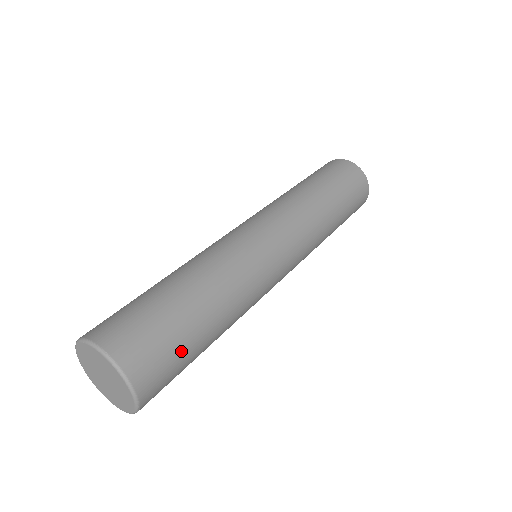
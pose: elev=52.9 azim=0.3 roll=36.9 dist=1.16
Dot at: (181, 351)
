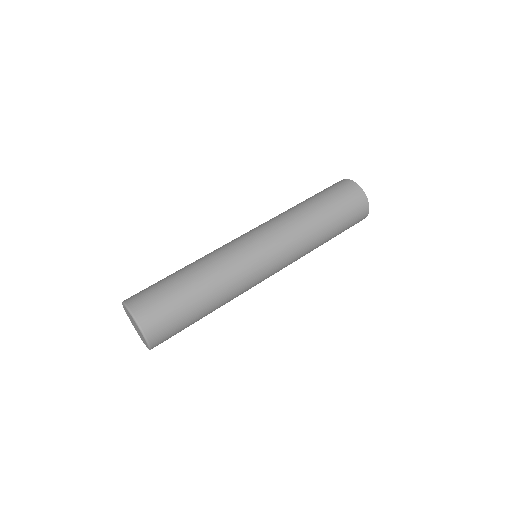
Dot at: (168, 298)
